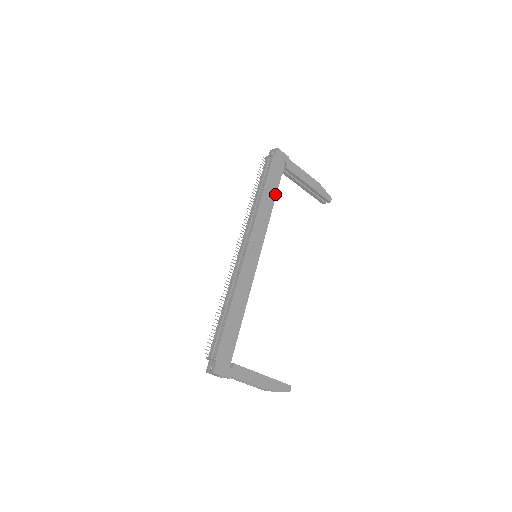
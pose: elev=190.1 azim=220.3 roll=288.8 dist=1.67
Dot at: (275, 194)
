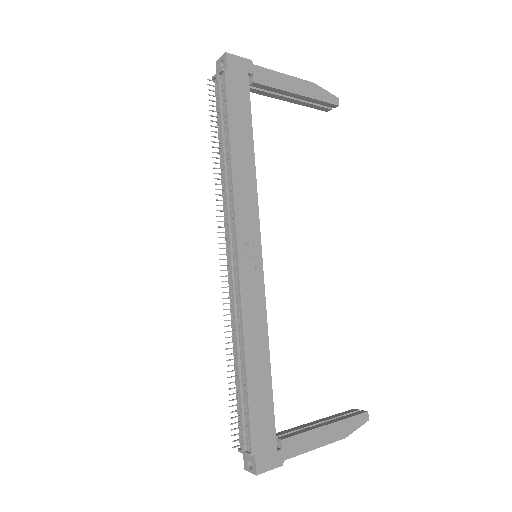
Dot at: (251, 139)
